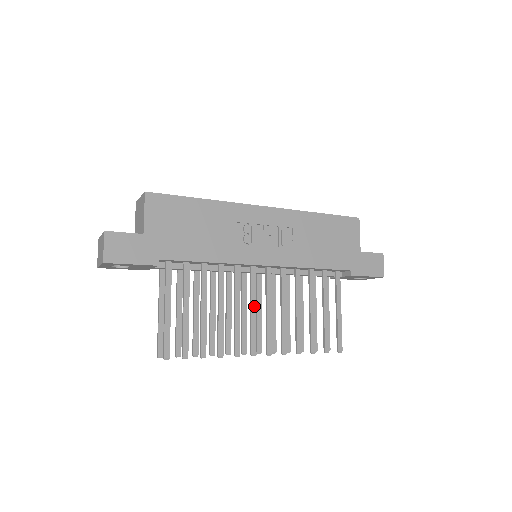
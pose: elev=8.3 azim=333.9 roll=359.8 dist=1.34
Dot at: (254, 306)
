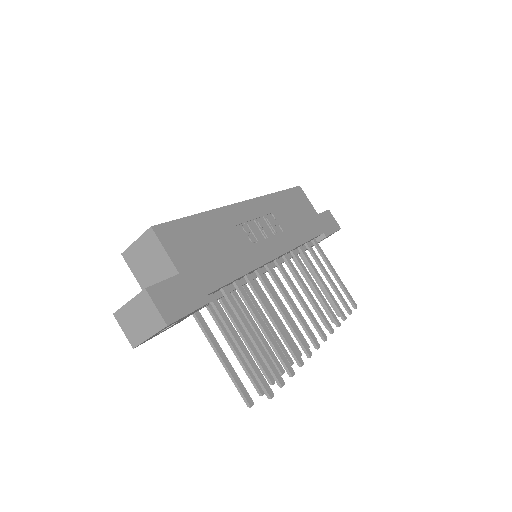
Dot at: (291, 301)
